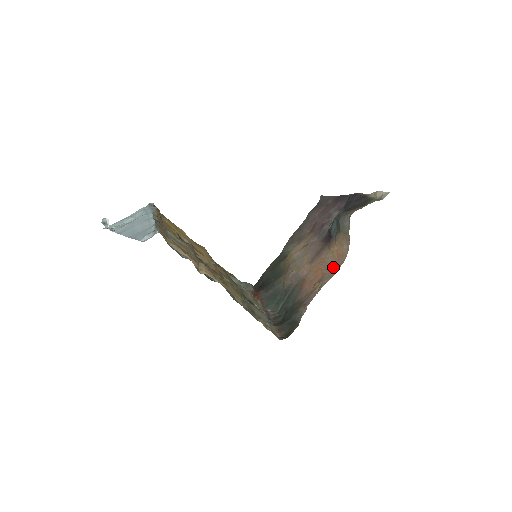
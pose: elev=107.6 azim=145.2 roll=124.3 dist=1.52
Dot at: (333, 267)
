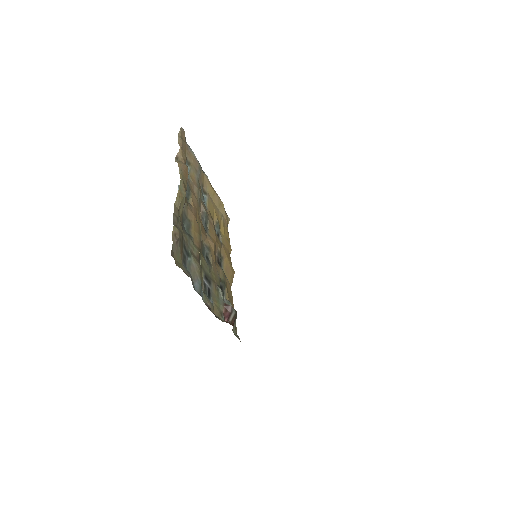
Dot at: occluded
